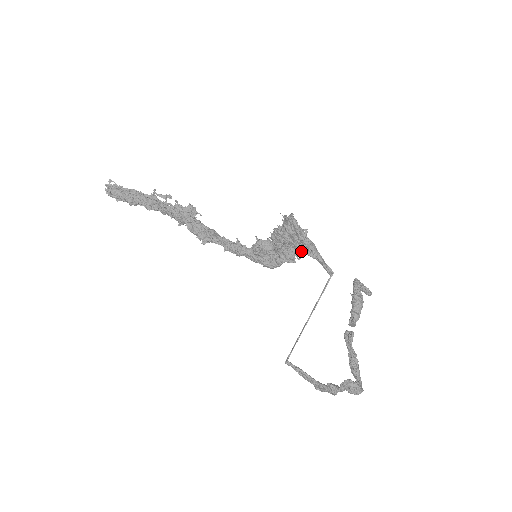
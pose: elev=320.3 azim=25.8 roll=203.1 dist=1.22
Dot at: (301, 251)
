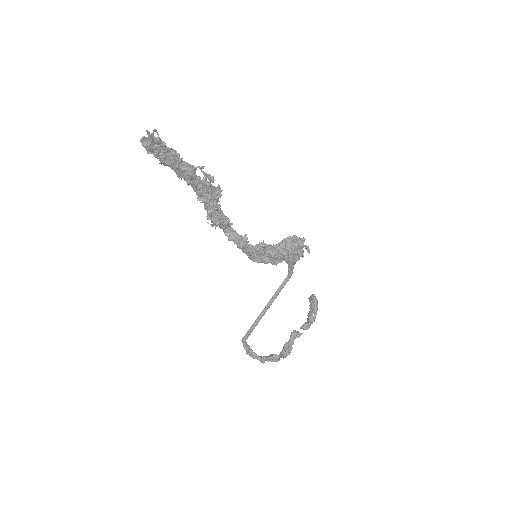
Dot at: (287, 260)
